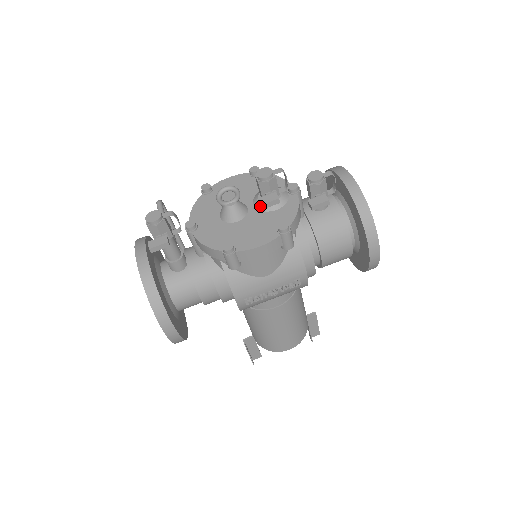
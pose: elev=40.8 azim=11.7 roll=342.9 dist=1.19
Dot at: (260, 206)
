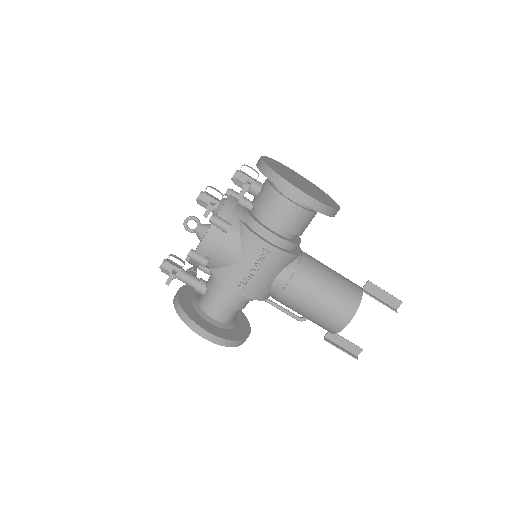
Dot at: occluded
